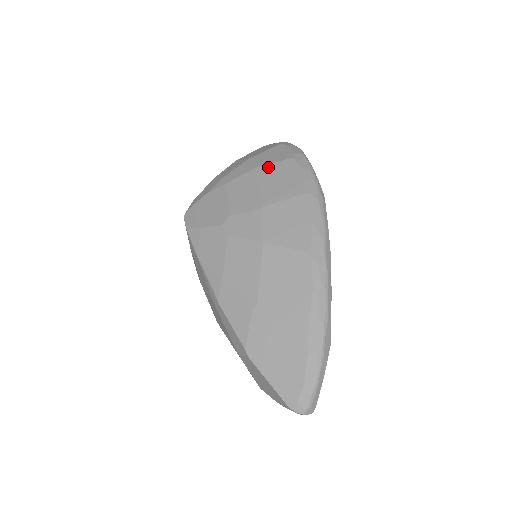
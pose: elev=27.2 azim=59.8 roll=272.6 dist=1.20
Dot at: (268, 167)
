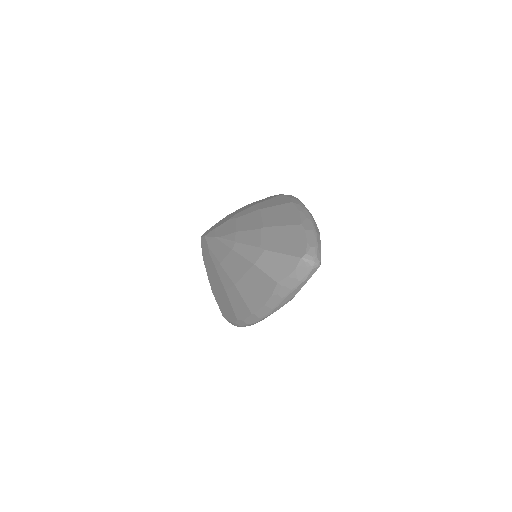
Dot at: occluded
